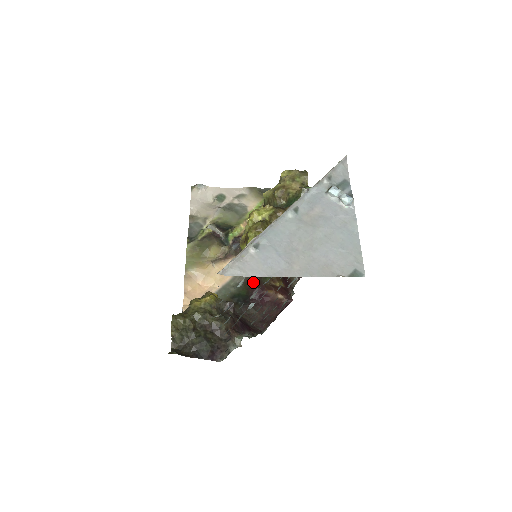
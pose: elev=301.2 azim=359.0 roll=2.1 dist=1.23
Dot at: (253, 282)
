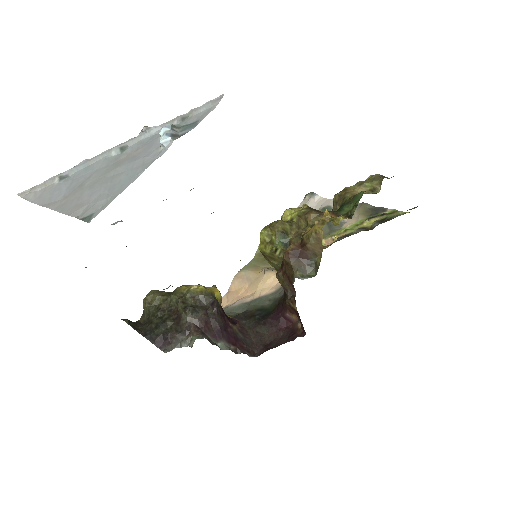
Dot at: (282, 299)
